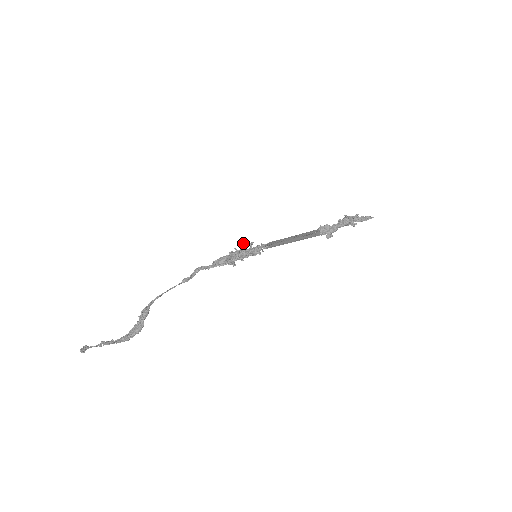
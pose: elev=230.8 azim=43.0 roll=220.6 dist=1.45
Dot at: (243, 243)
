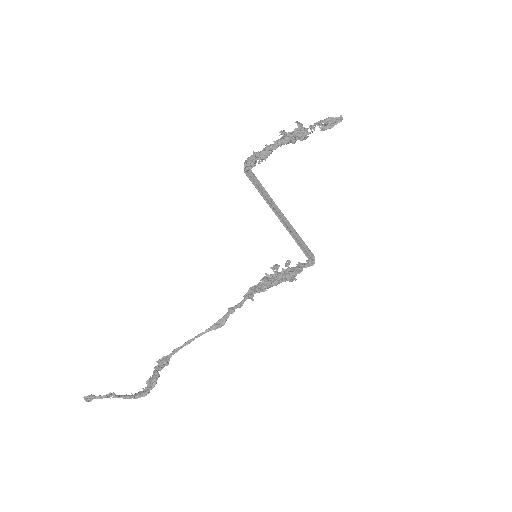
Dot at: (273, 265)
